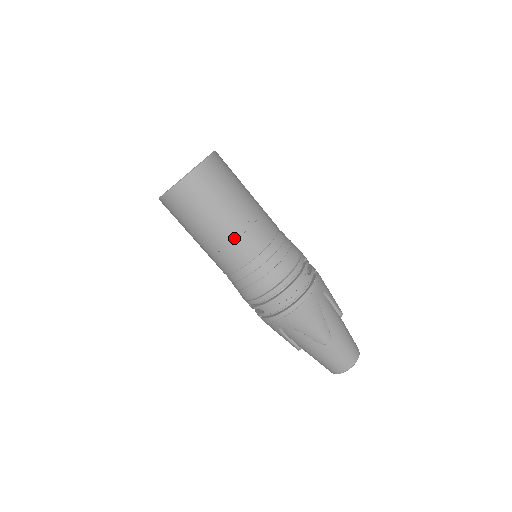
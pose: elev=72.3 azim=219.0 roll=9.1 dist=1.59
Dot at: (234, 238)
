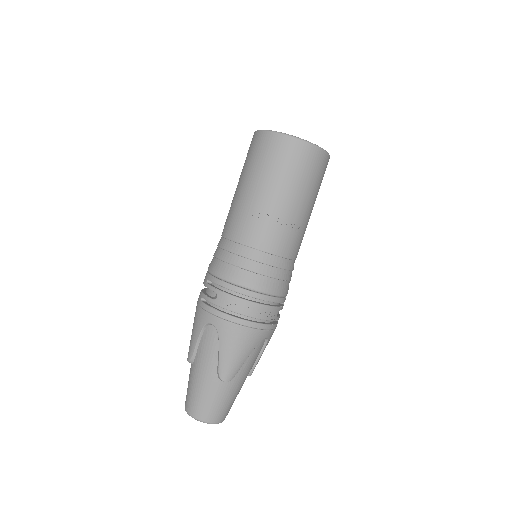
Dot at: (275, 221)
